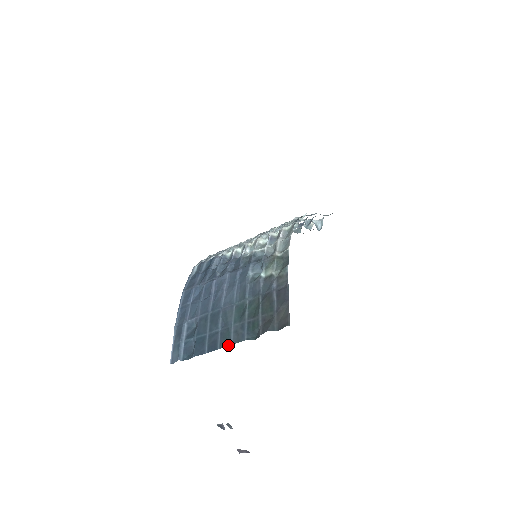
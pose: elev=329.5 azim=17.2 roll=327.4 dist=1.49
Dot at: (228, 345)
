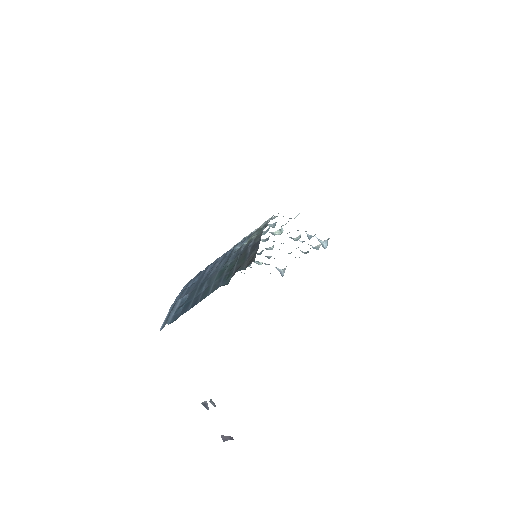
Dot at: occluded
